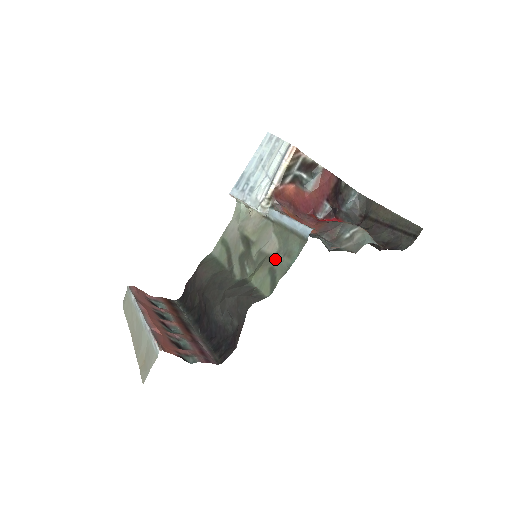
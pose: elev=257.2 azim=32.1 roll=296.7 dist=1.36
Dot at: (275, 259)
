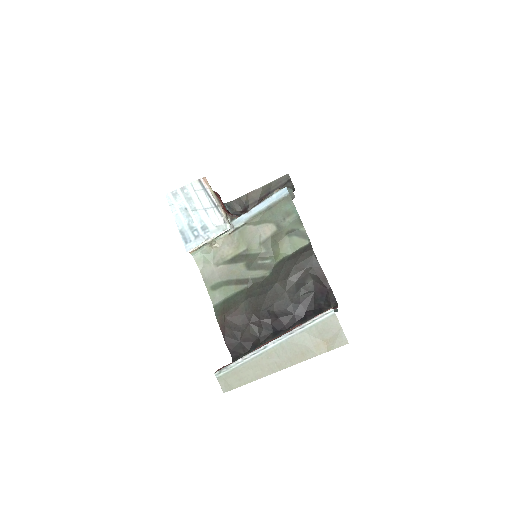
Dot at: (282, 228)
